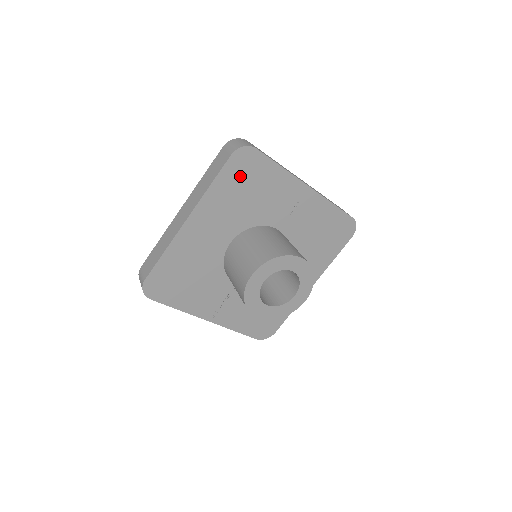
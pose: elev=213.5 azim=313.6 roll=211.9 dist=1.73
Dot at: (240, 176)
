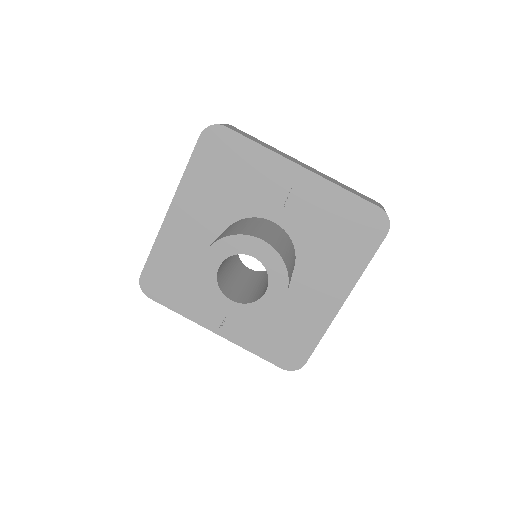
Dot at: (214, 159)
